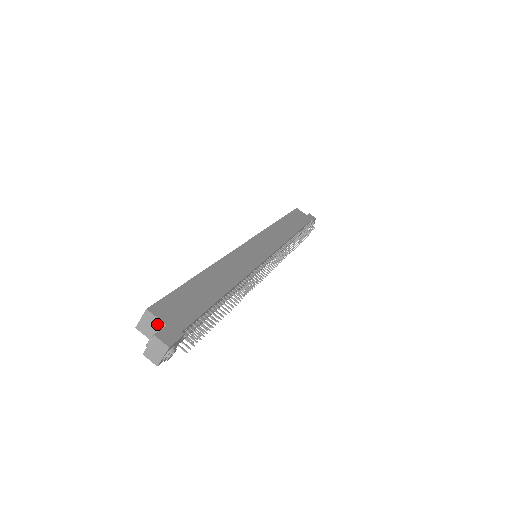
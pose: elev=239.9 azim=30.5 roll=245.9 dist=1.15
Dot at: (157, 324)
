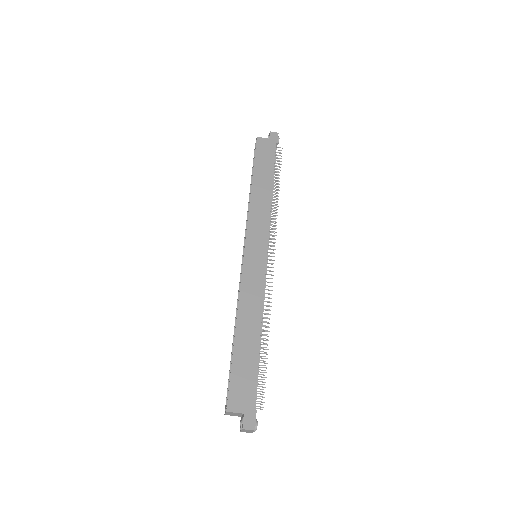
Dot at: (237, 414)
